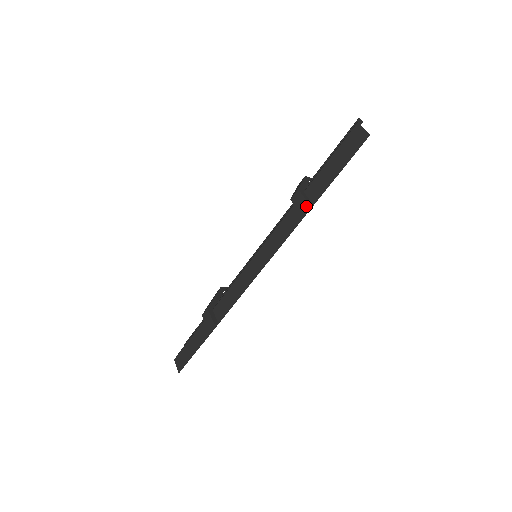
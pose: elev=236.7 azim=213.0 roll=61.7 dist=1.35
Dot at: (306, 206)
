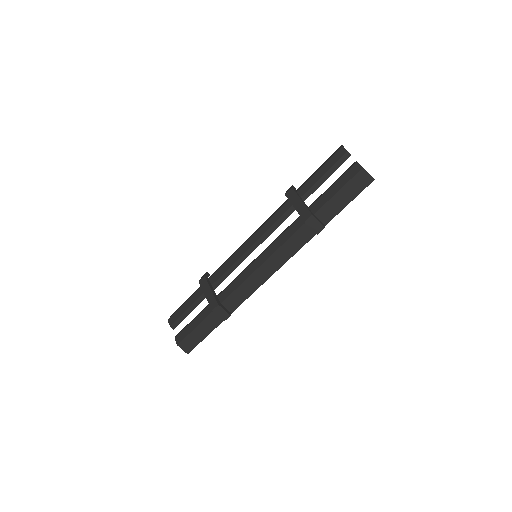
Dot at: occluded
